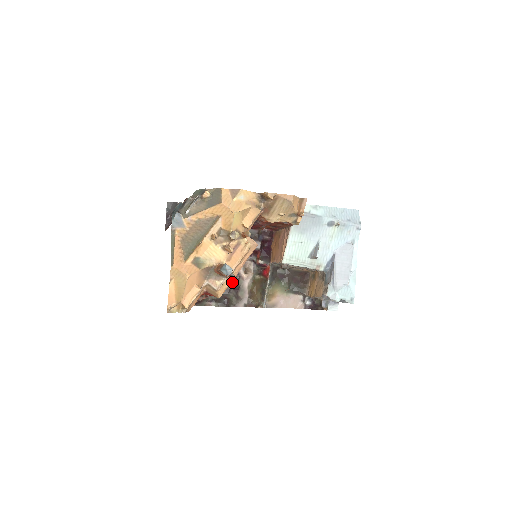
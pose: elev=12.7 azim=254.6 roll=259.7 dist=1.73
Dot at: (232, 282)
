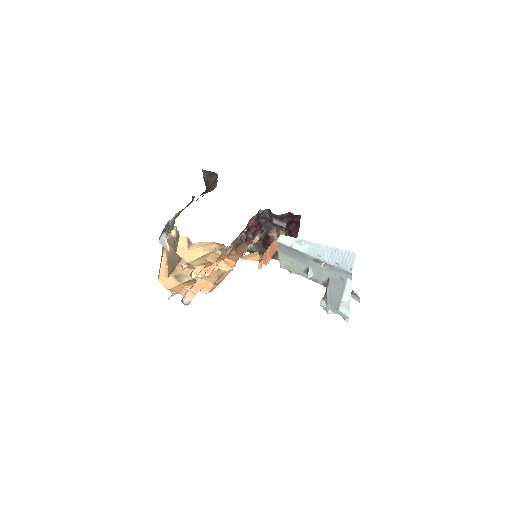
Dot at: (267, 243)
